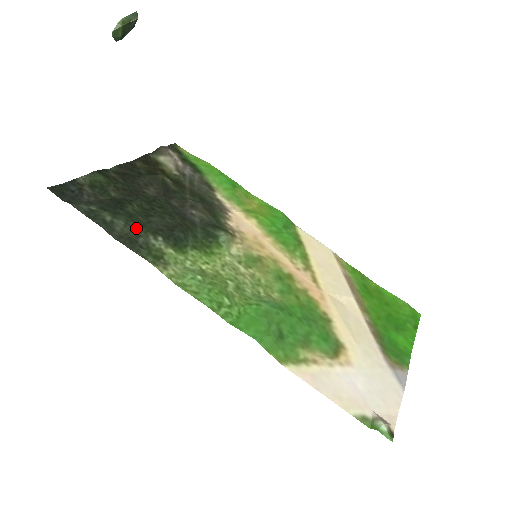
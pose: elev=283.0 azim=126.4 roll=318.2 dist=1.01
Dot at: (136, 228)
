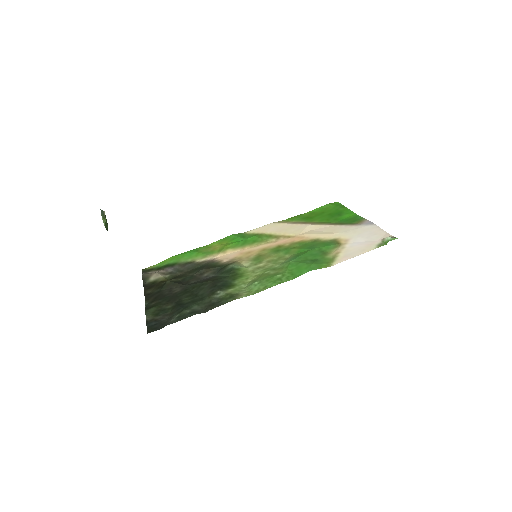
Dot at: (203, 301)
